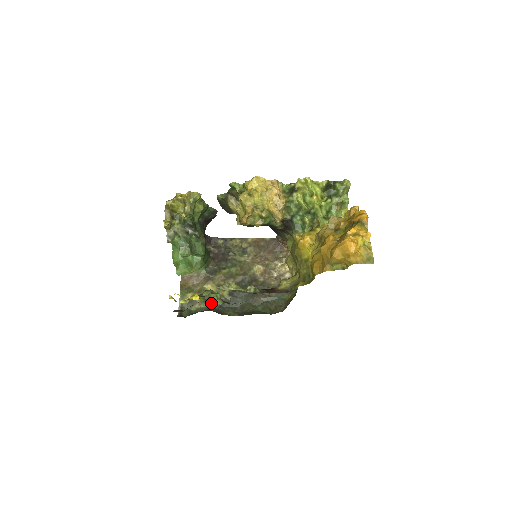
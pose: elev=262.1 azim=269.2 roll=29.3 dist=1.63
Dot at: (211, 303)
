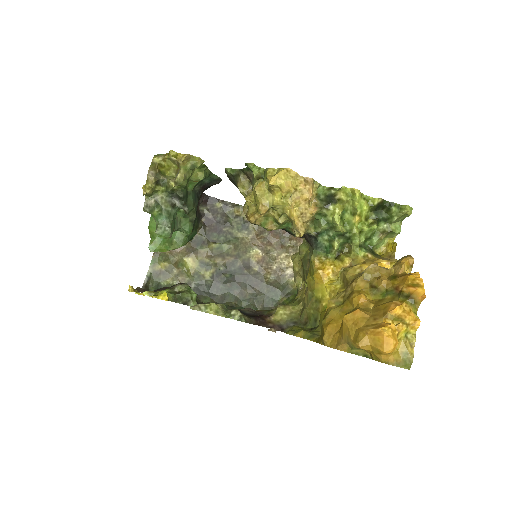
Dot at: (182, 303)
